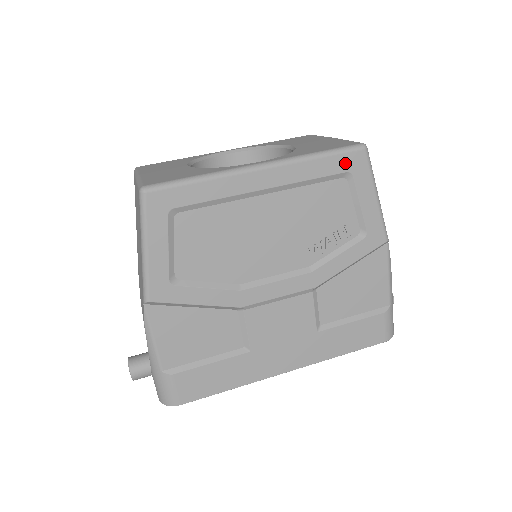
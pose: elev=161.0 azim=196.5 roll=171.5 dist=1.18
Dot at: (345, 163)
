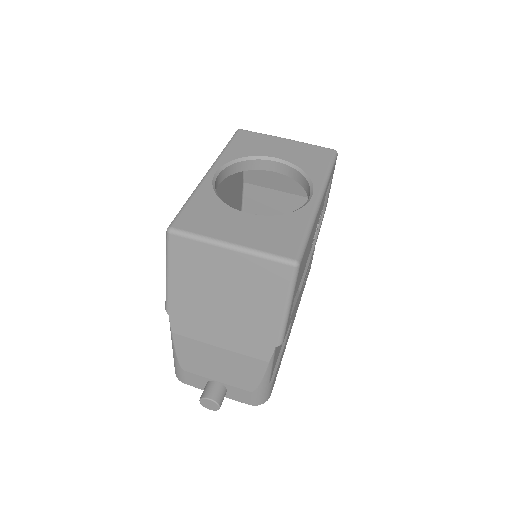
Dot at: occluded
